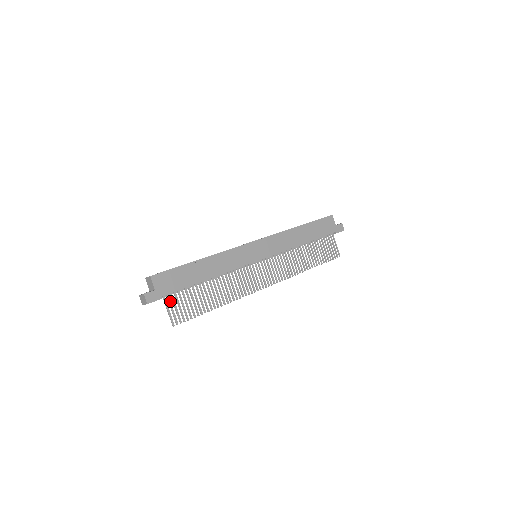
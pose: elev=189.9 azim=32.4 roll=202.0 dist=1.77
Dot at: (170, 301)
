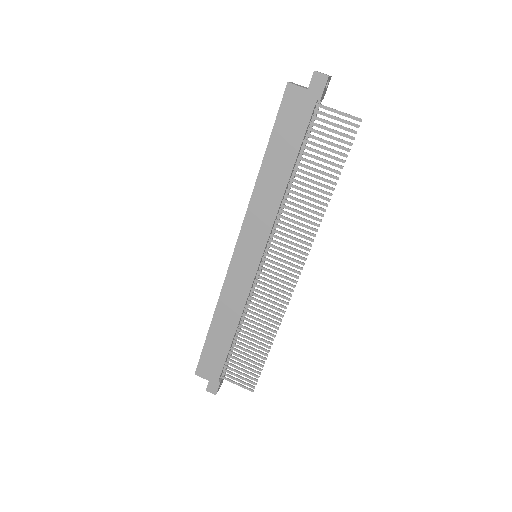
Dot at: (229, 376)
